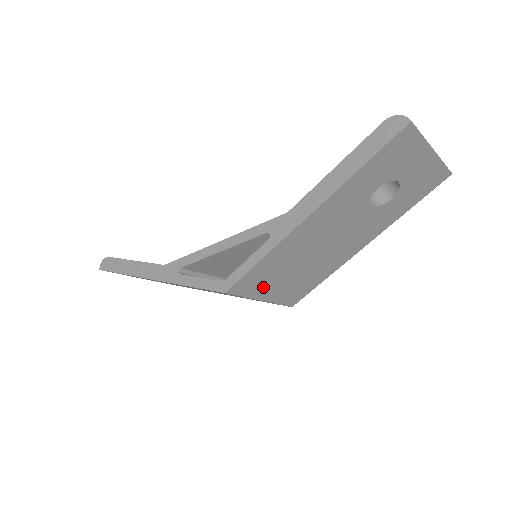
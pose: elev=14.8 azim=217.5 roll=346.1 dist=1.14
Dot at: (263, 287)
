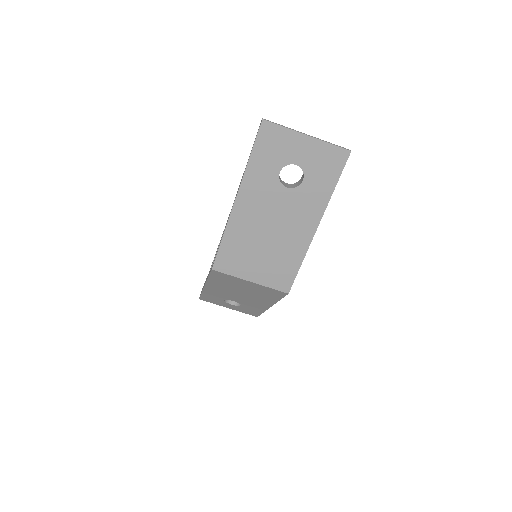
Dot at: (242, 267)
